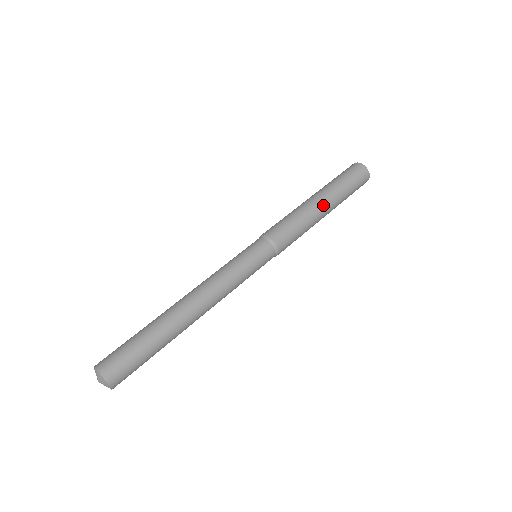
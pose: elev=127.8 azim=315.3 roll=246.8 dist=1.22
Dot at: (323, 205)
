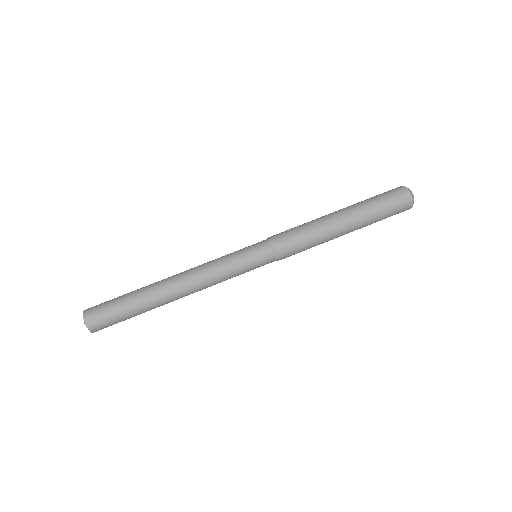
Dot at: occluded
